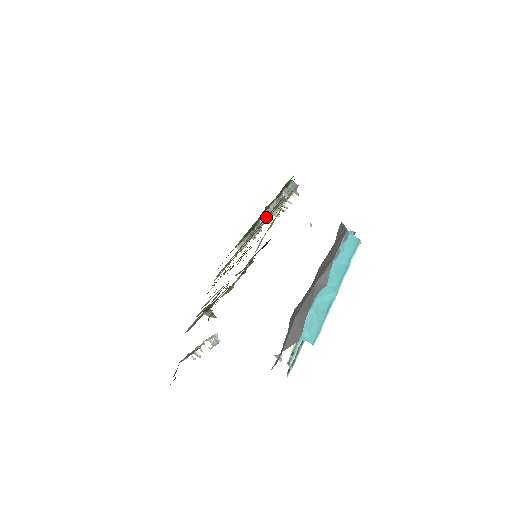
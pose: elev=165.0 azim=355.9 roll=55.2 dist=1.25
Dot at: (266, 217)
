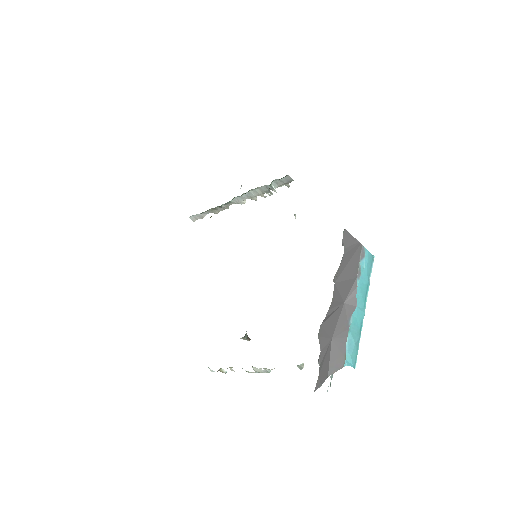
Dot at: occluded
